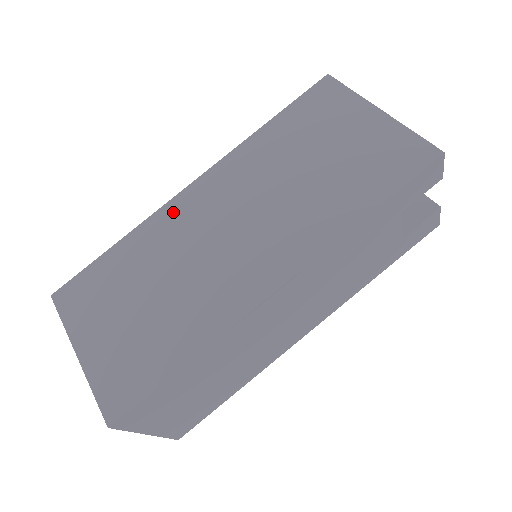
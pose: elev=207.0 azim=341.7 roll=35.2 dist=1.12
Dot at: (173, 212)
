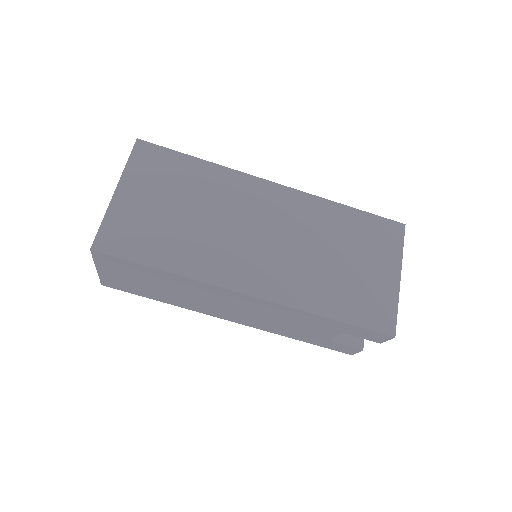
Dot at: (249, 185)
